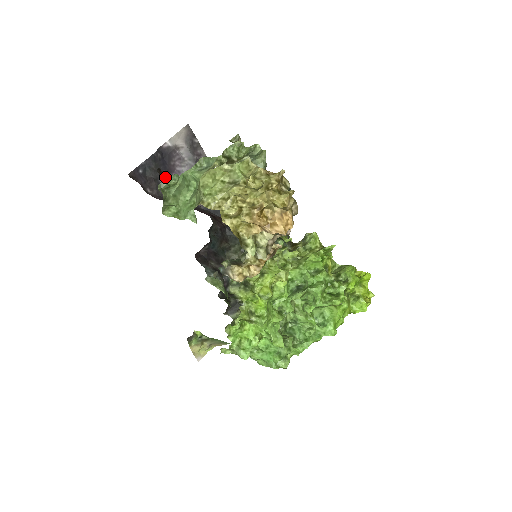
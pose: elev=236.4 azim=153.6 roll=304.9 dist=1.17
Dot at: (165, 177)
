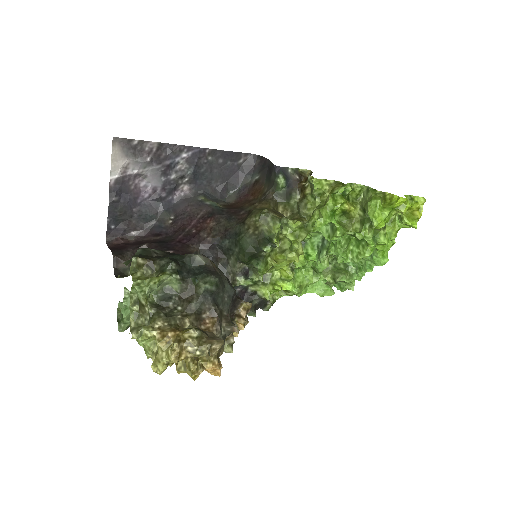
Dot at: (126, 258)
